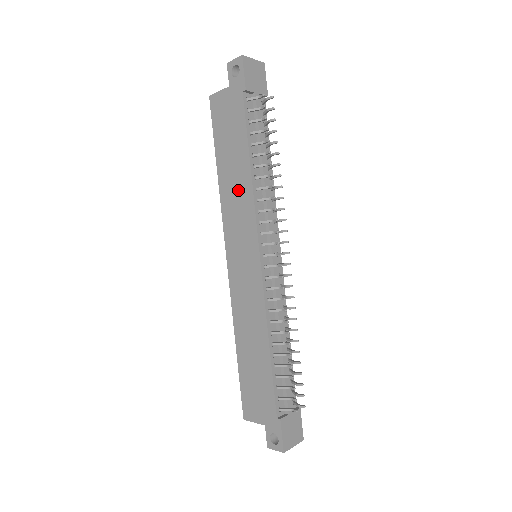
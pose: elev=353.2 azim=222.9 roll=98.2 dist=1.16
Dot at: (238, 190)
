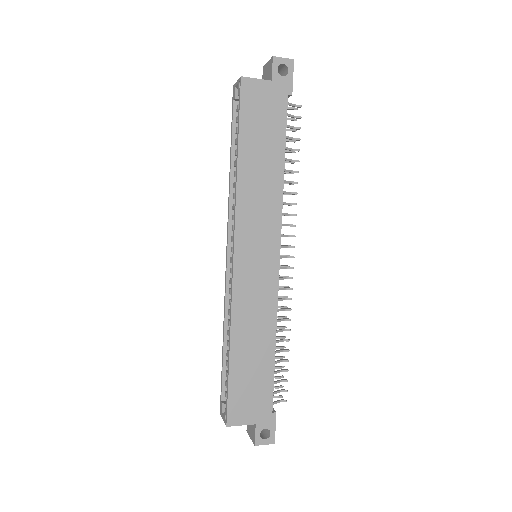
Dot at: (264, 188)
